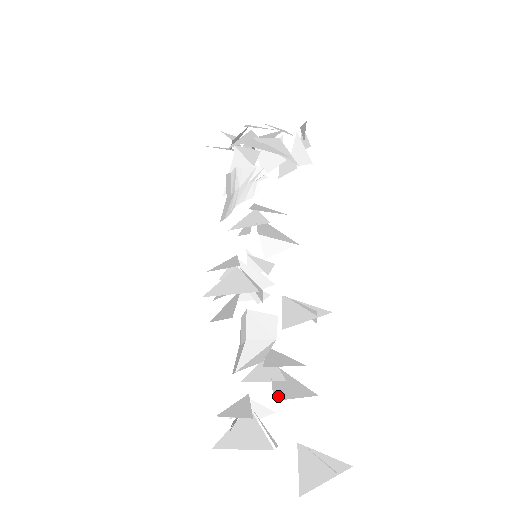
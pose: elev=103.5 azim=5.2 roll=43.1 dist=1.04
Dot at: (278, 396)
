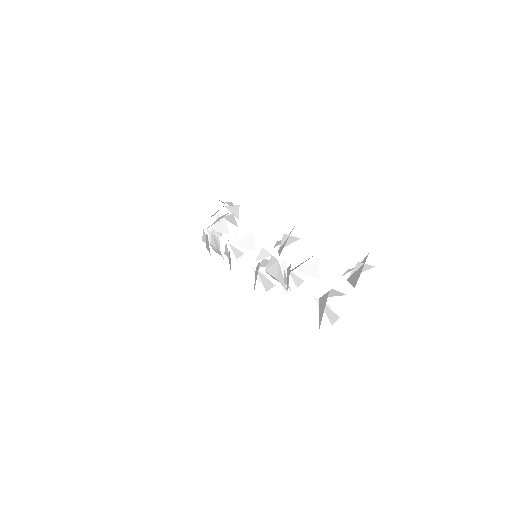
Dot at: occluded
